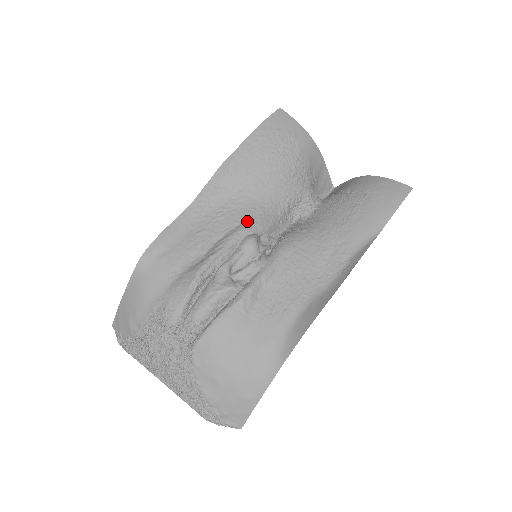
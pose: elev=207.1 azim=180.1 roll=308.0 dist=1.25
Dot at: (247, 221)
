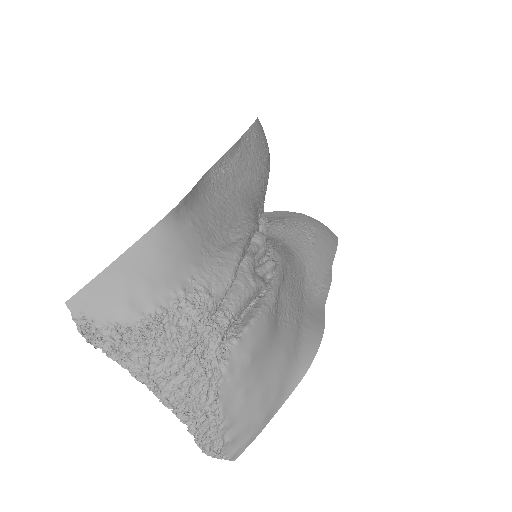
Dot at: (252, 215)
